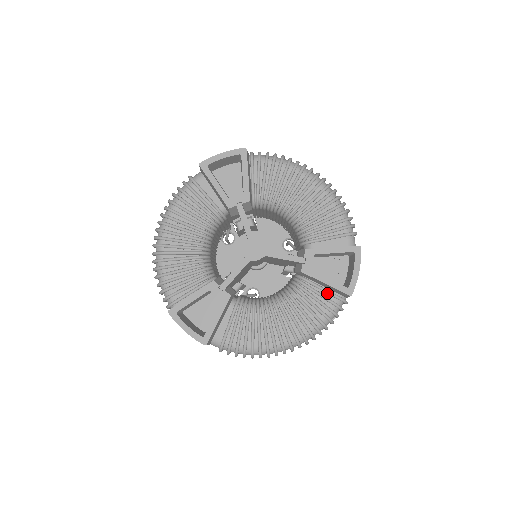
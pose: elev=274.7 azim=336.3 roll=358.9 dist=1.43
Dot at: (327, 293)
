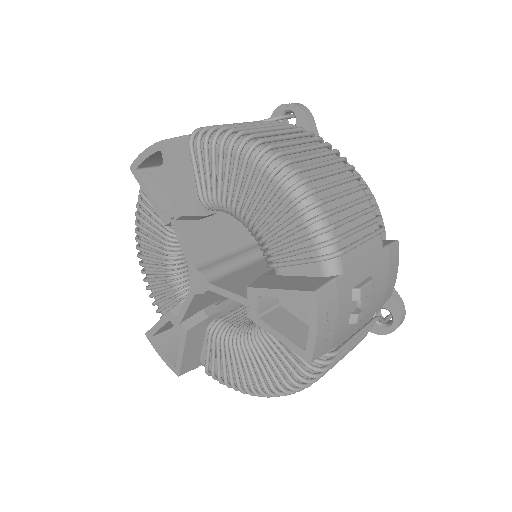
Dot at: occluded
